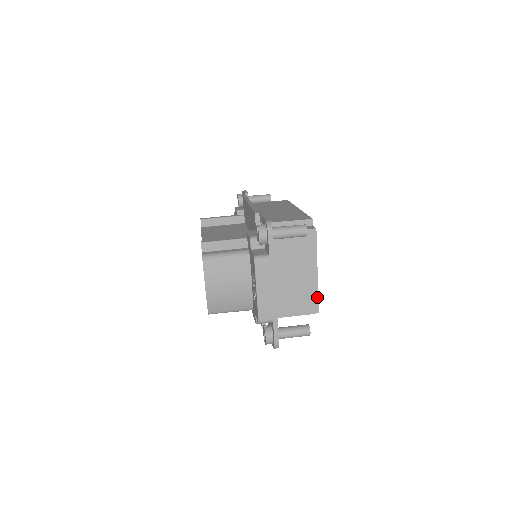
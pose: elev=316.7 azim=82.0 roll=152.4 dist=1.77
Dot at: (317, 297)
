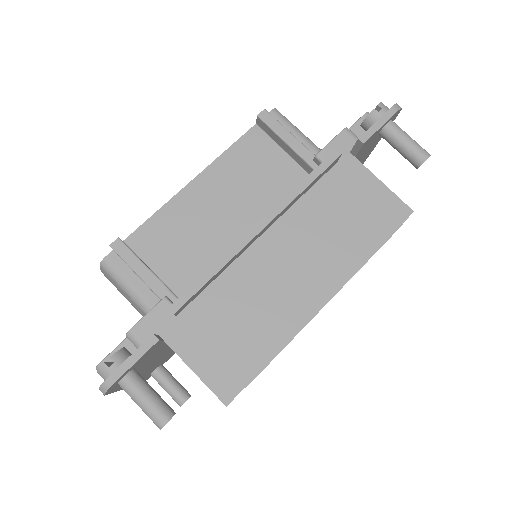
Dot at: occluded
